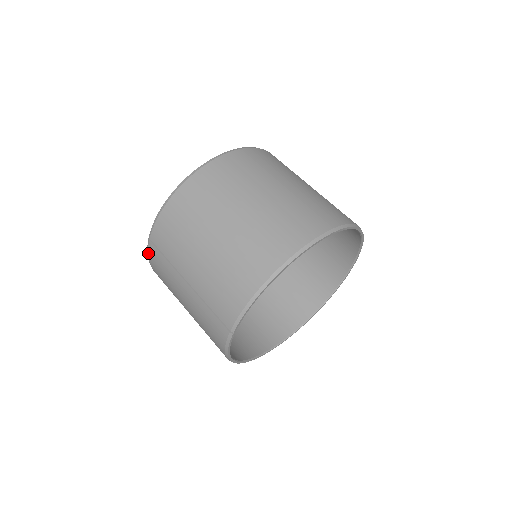
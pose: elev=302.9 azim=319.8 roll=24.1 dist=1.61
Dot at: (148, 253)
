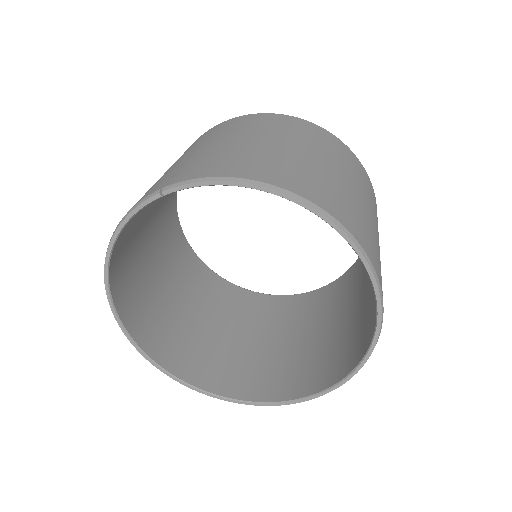
Dot at: (201, 135)
